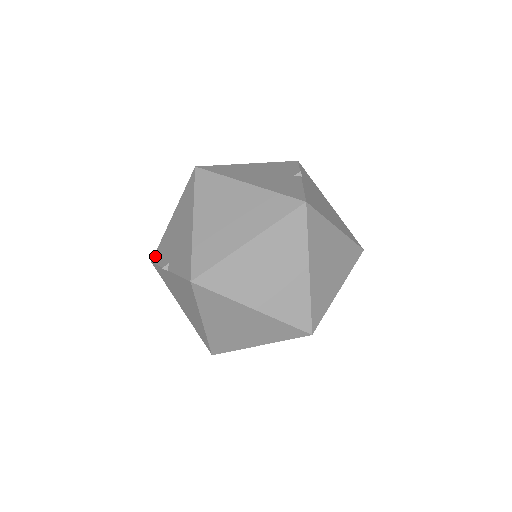
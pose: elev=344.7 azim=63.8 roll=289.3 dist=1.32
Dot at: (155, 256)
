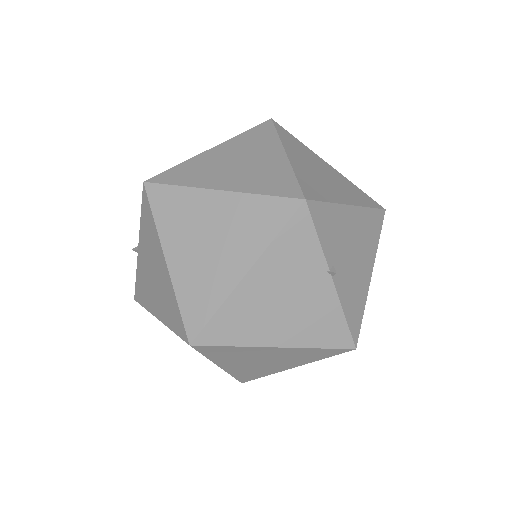
Dot at: occluded
